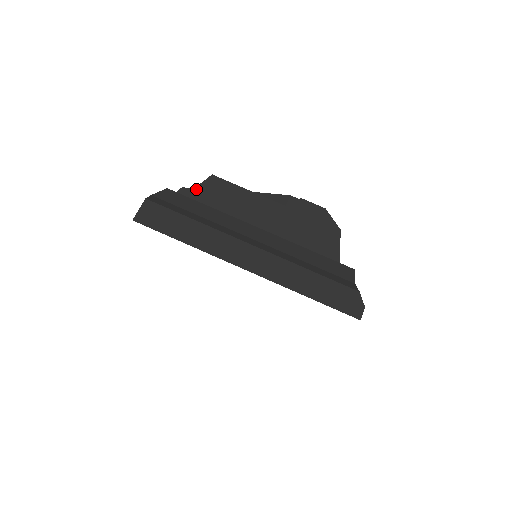
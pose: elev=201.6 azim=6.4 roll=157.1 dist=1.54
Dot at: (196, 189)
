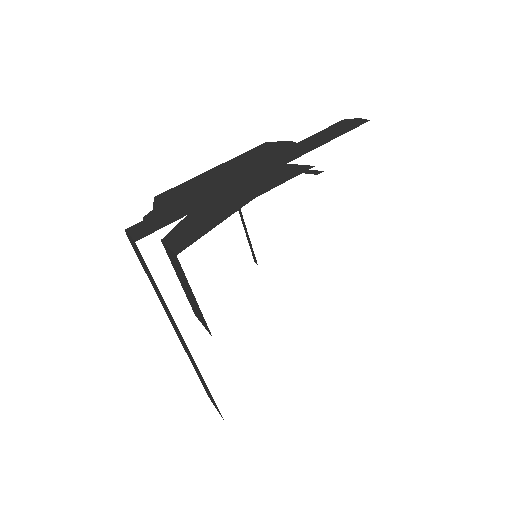
Dot at: (155, 209)
